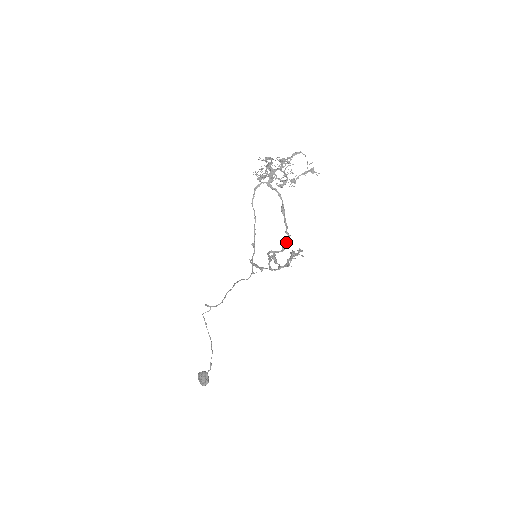
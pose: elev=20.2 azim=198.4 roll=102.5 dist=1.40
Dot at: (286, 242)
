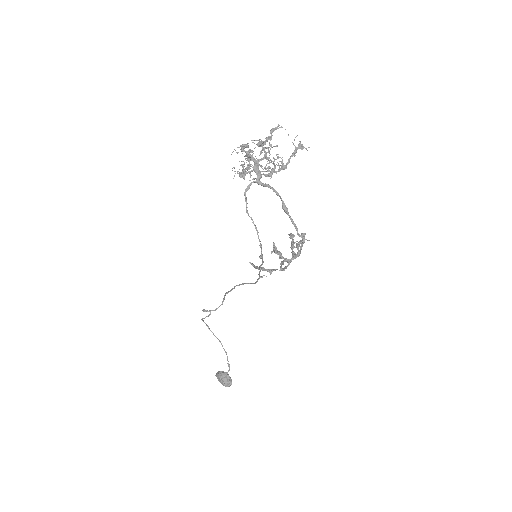
Dot at: (301, 246)
